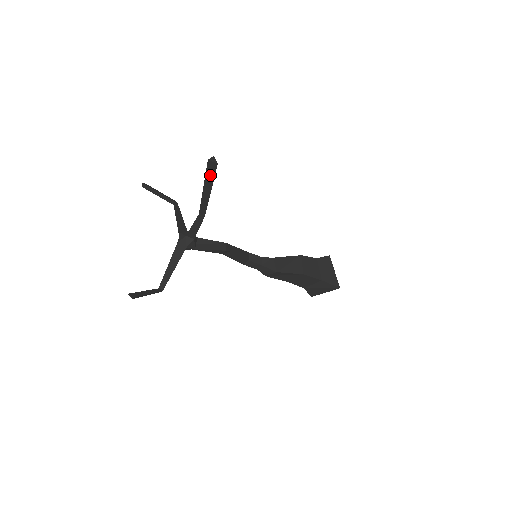
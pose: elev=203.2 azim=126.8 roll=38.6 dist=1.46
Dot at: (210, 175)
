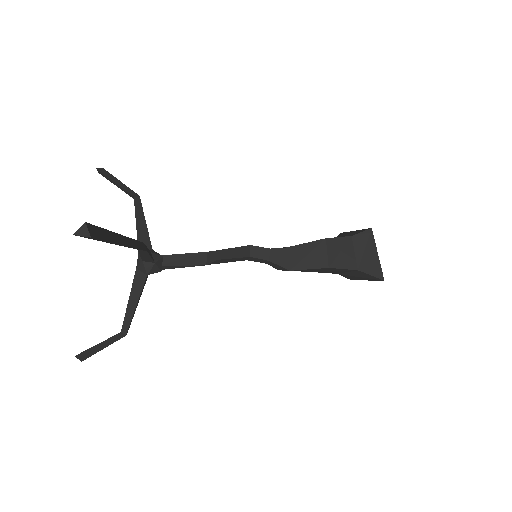
Dot at: (99, 240)
